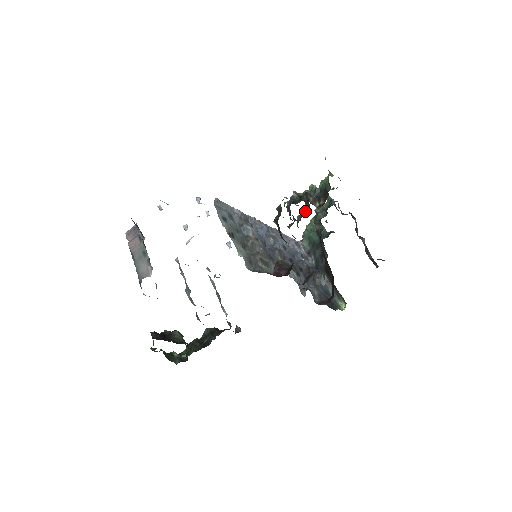
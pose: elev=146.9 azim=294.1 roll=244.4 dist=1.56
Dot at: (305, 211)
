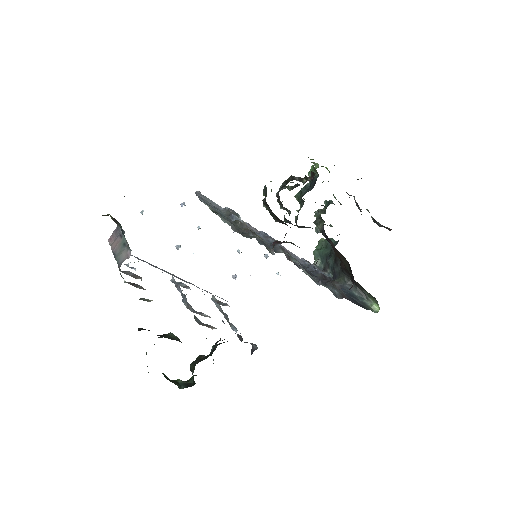
Dot at: occluded
